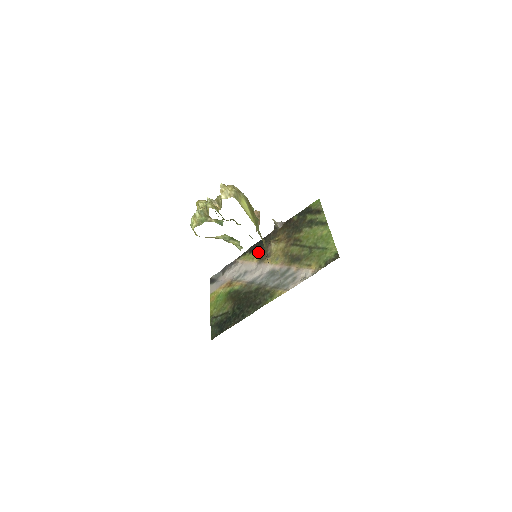
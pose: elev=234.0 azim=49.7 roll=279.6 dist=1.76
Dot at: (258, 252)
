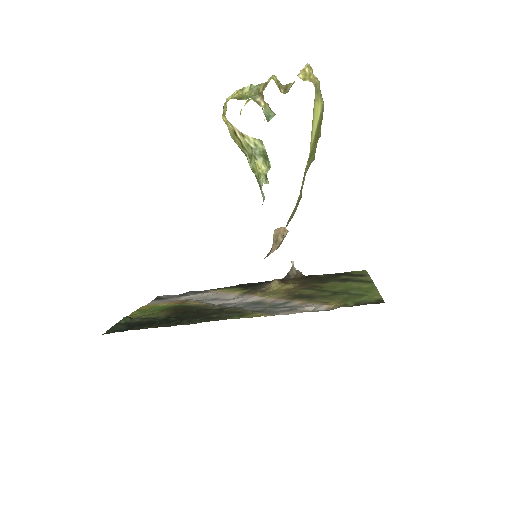
Dot at: (248, 287)
